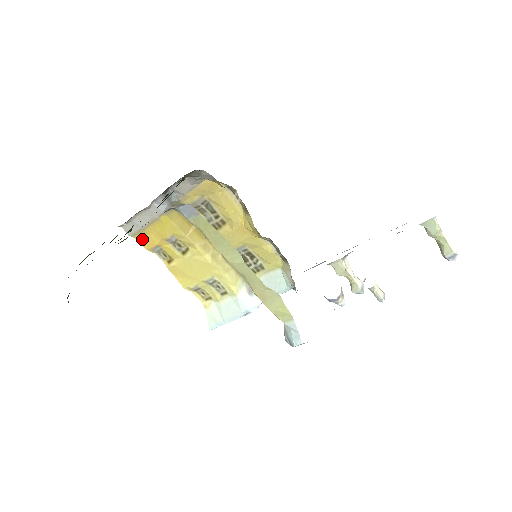
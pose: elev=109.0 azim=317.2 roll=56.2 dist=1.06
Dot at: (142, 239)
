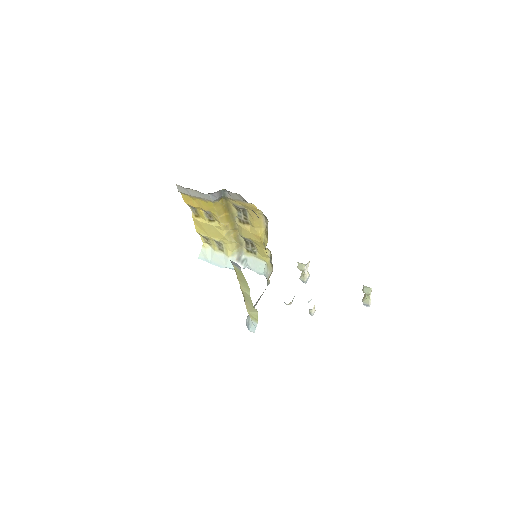
Dot at: (186, 197)
